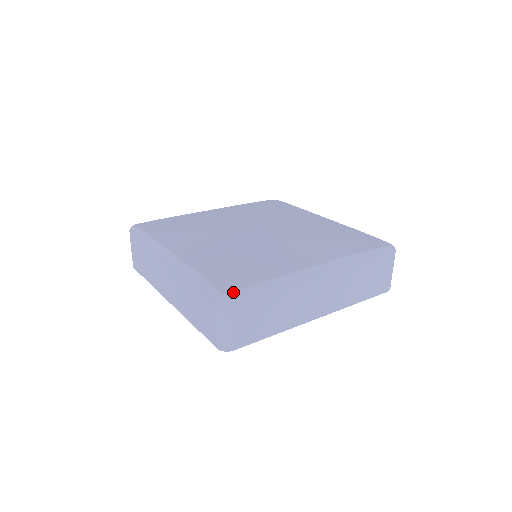
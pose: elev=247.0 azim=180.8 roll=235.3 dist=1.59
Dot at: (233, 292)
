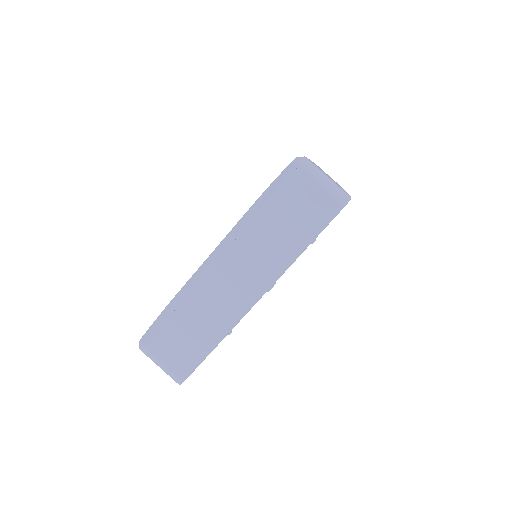
Dot at: (143, 335)
